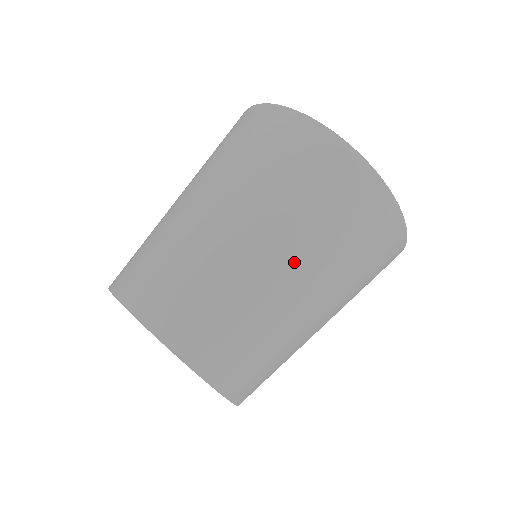
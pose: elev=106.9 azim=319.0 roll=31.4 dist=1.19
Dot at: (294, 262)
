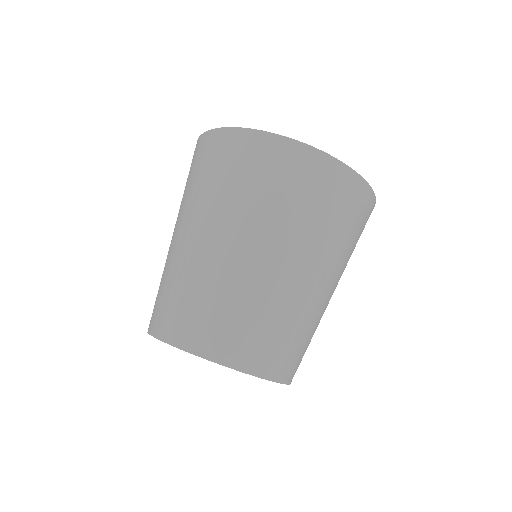
Dot at: (225, 232)
